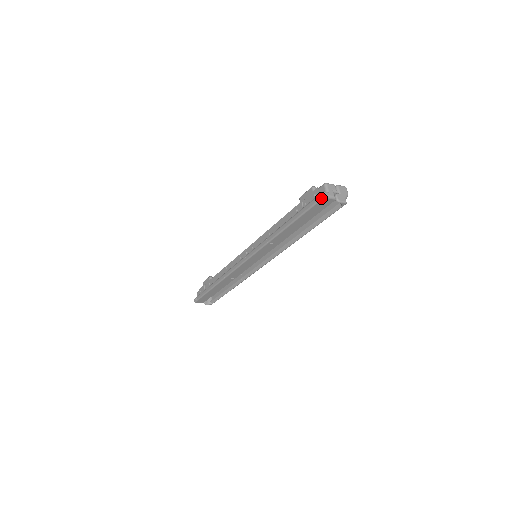
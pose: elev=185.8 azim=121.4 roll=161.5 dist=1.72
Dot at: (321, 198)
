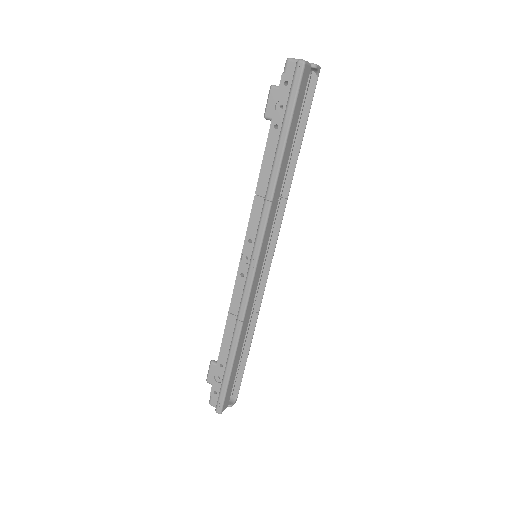
Dot at: (303, 67)
